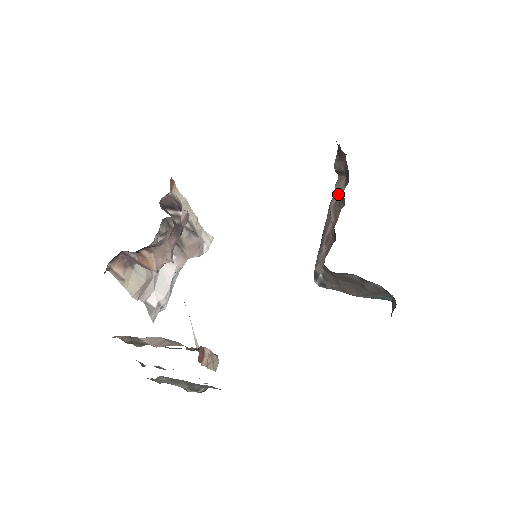
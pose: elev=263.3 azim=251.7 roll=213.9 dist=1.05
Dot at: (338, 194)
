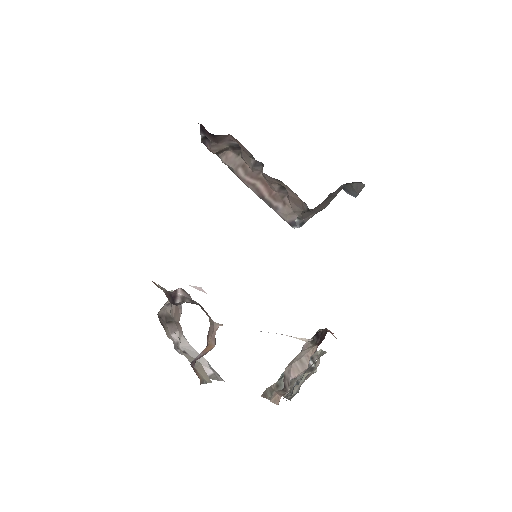
Dot at: (238, 165)
